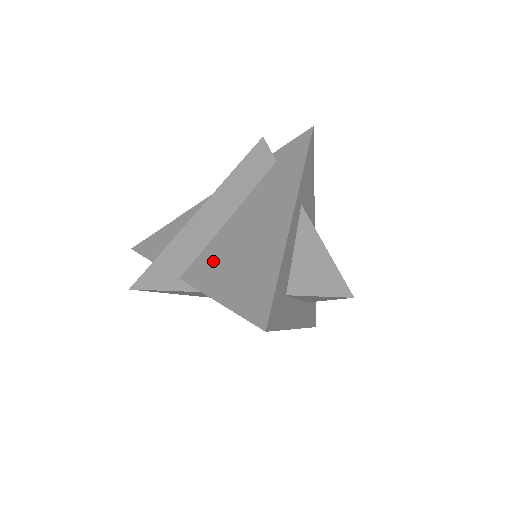
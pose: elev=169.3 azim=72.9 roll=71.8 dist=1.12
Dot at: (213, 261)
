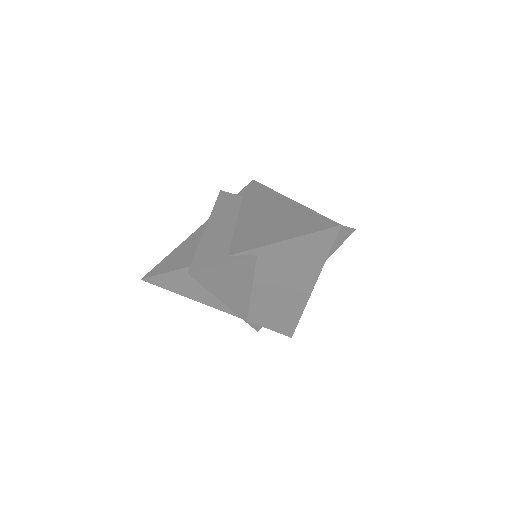
Dot at: (251, 236)
